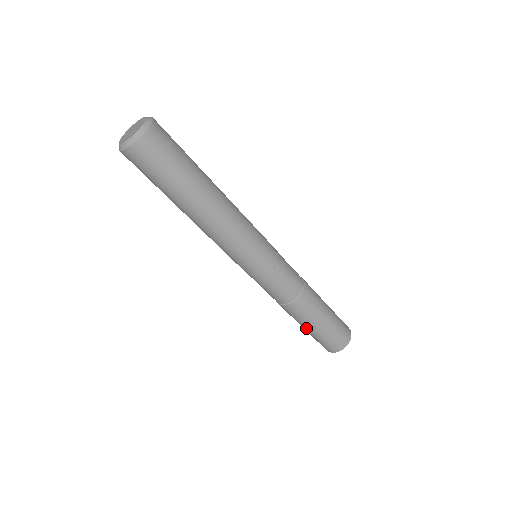
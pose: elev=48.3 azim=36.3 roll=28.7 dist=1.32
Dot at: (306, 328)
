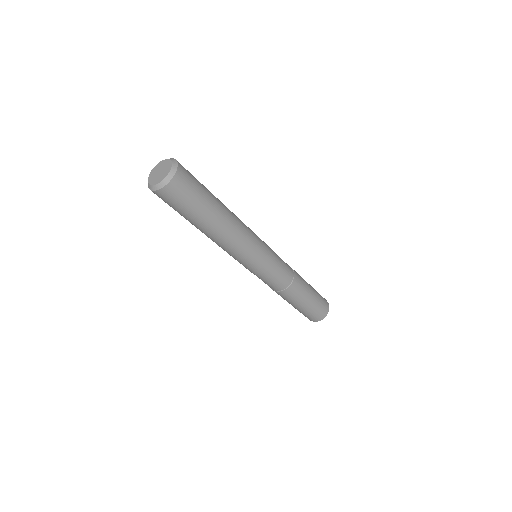
Dot at: (305, 303)
